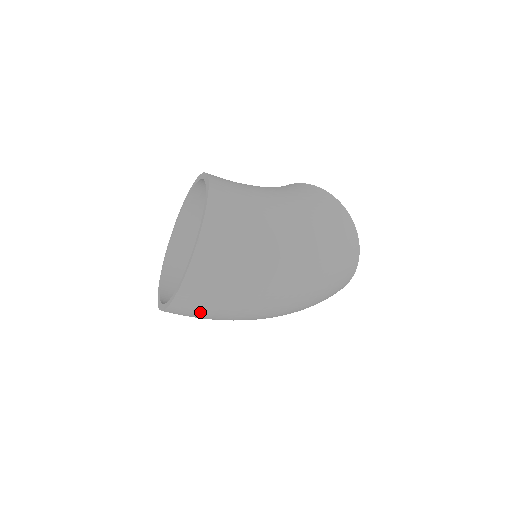
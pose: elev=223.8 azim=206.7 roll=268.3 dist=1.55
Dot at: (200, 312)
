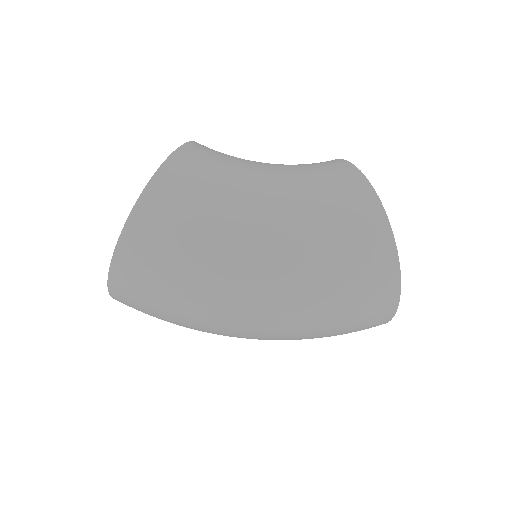
Dot at: occluded
